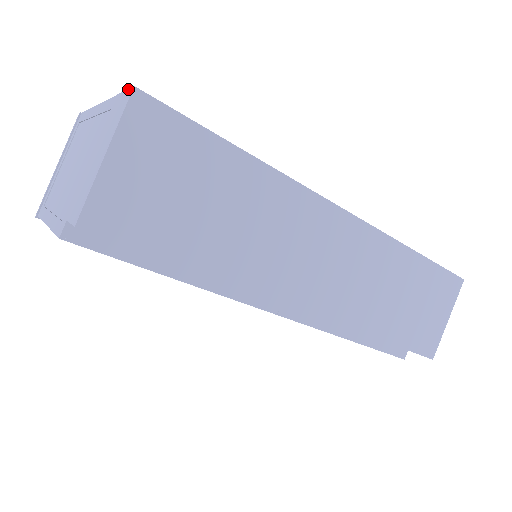
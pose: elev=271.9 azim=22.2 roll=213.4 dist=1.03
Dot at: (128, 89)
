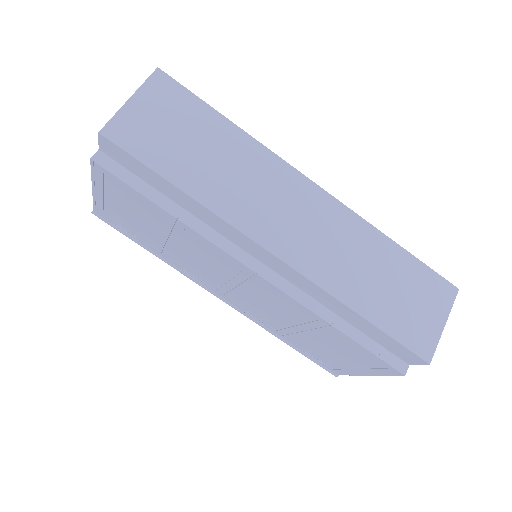
Dot at: occluded
